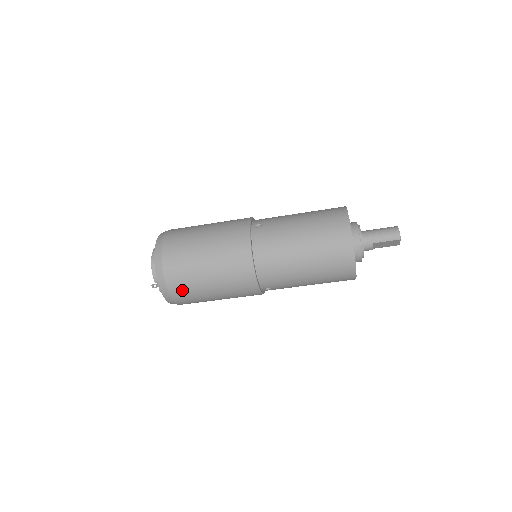
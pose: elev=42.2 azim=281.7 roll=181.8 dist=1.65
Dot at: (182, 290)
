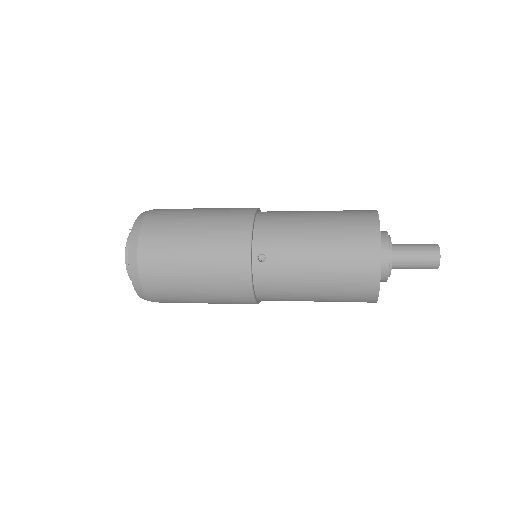
Dot at: occluded
